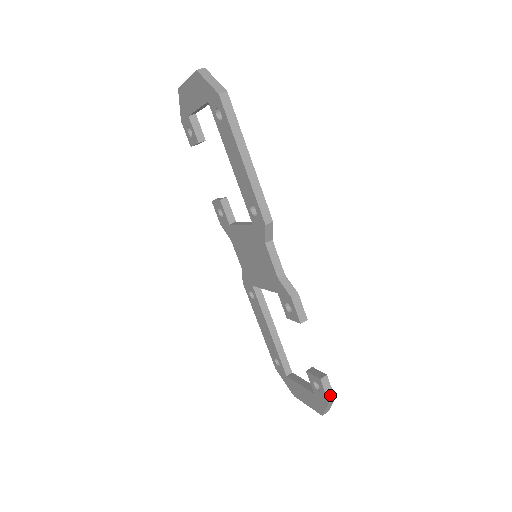
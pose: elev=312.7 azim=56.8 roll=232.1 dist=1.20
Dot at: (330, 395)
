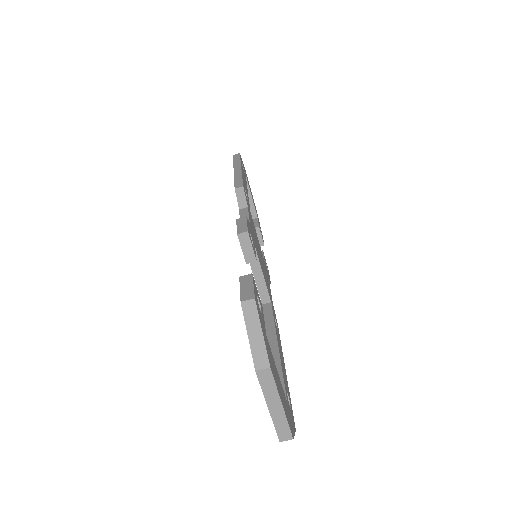
Dot at: occluded
